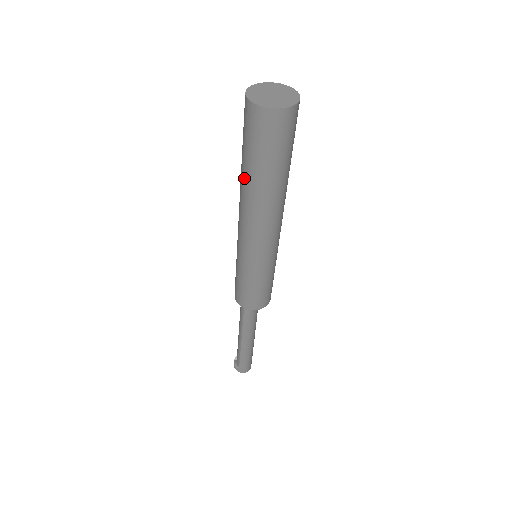
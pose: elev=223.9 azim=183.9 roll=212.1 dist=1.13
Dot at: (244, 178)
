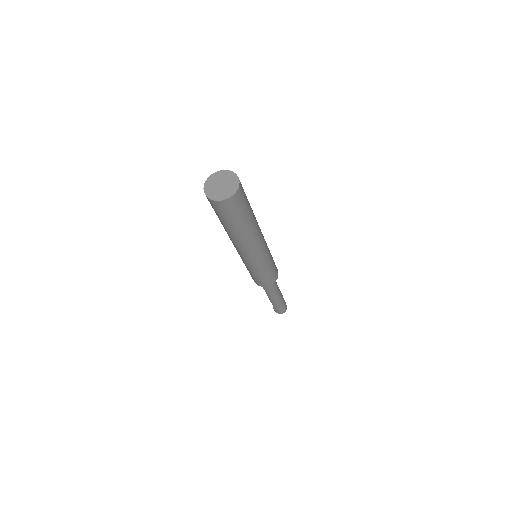
Dot at: occluded
